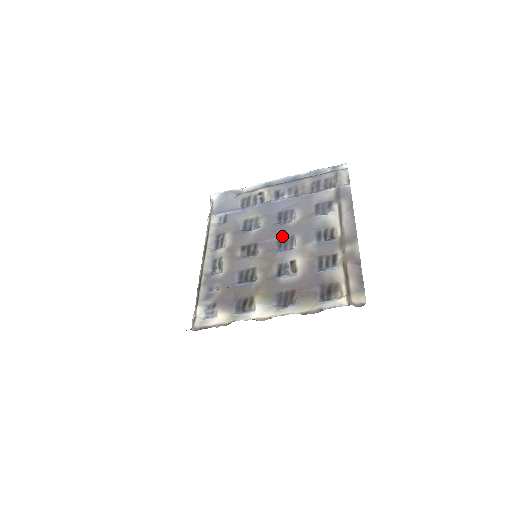
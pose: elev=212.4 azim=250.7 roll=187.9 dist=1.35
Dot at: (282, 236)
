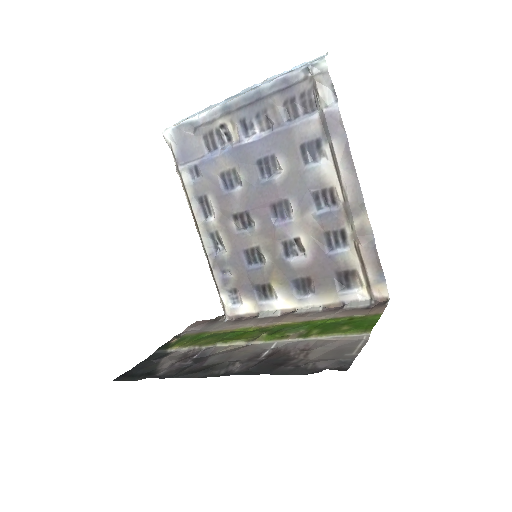
Dot at: (273, 201)
